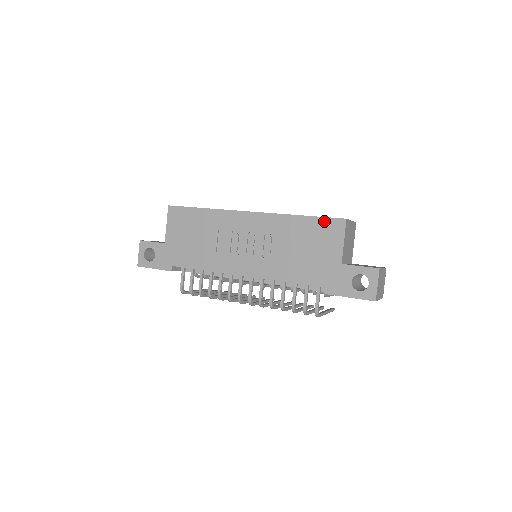
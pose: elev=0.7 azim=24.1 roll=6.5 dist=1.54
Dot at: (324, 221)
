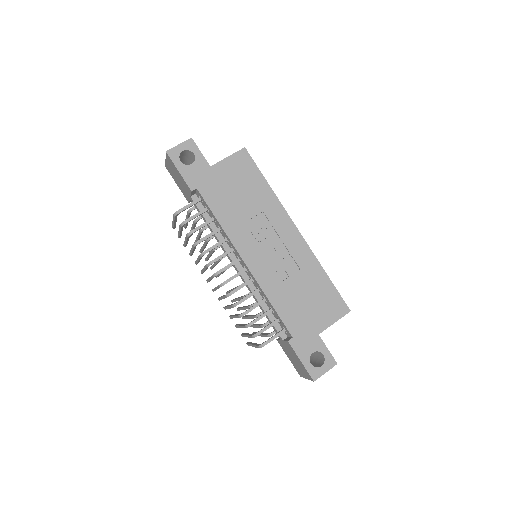
Dot at: (337, 296)
